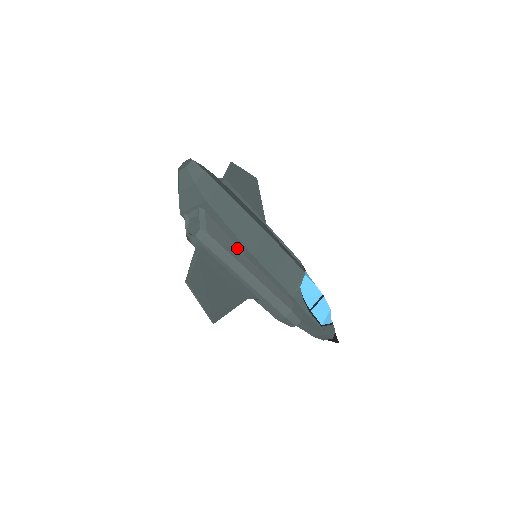
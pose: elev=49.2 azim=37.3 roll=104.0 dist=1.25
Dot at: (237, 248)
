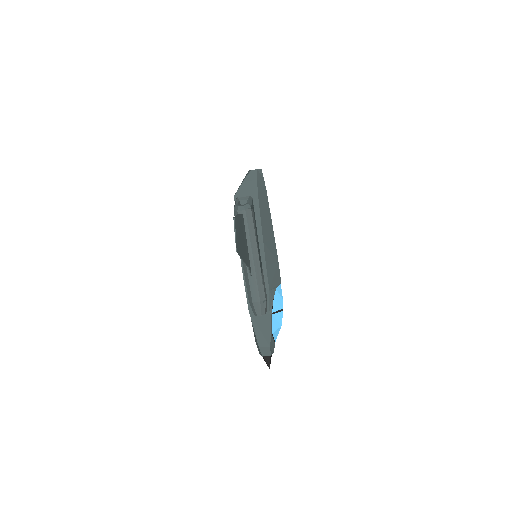
Dot at: (257, 233)
